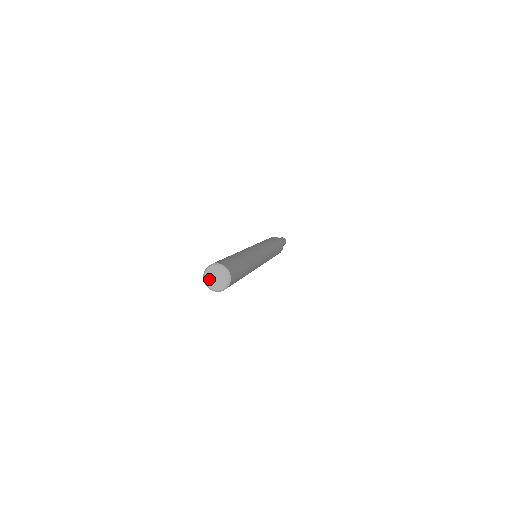
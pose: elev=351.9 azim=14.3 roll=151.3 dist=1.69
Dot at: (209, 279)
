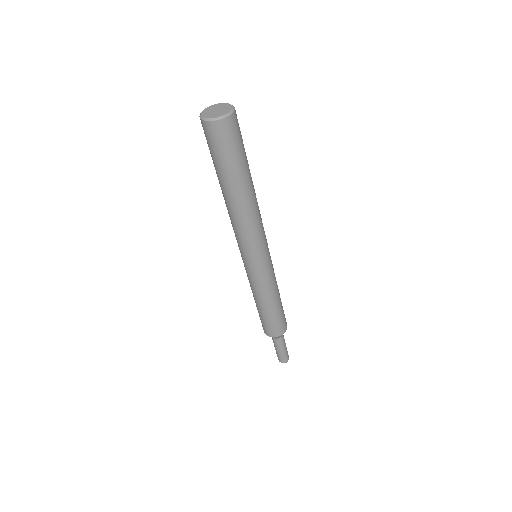
Dot at: (211, 115)
